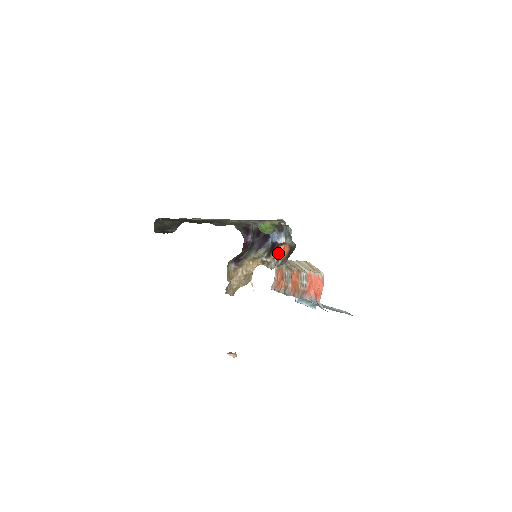
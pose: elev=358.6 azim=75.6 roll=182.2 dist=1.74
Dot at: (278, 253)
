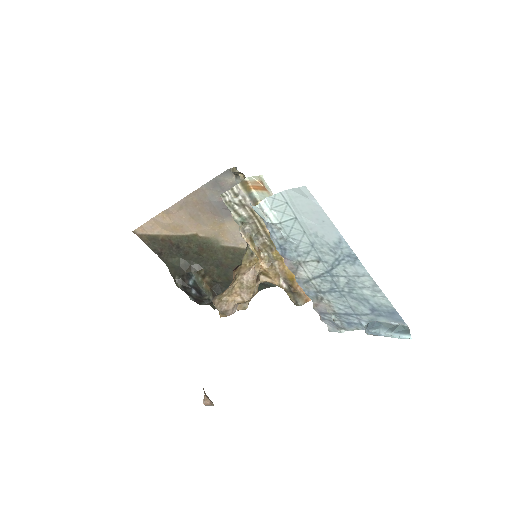
Dot at: occluded
